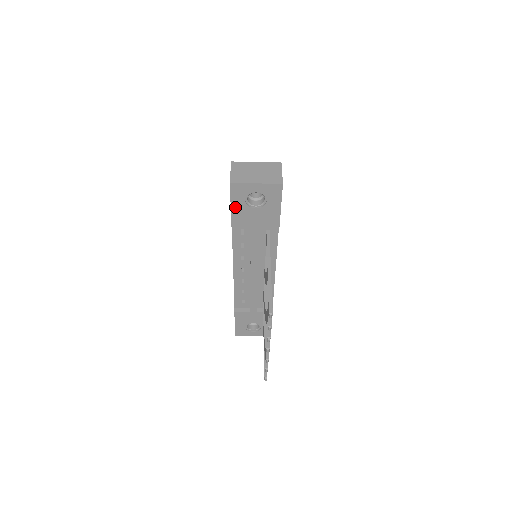
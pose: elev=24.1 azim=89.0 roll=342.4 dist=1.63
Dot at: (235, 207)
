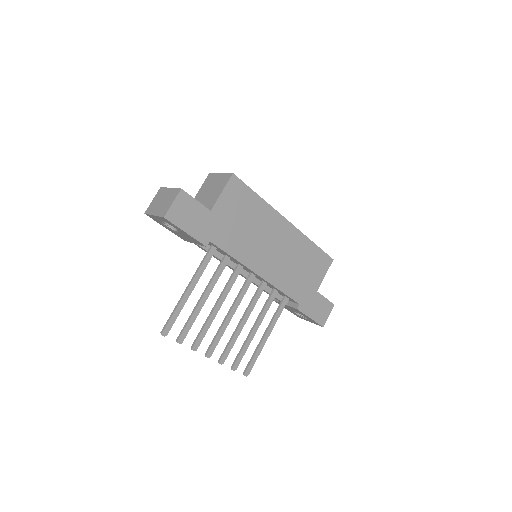
Dot at: (168, 229)
